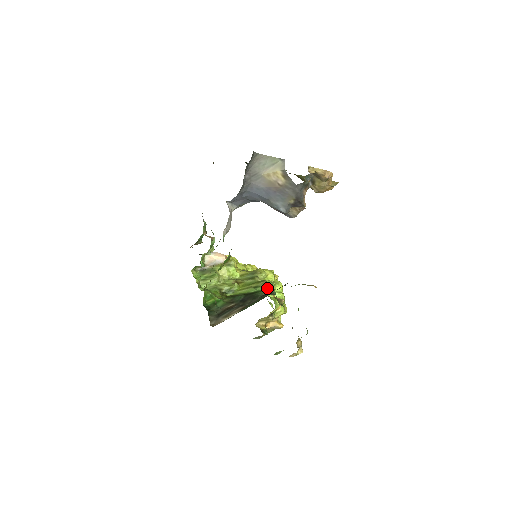
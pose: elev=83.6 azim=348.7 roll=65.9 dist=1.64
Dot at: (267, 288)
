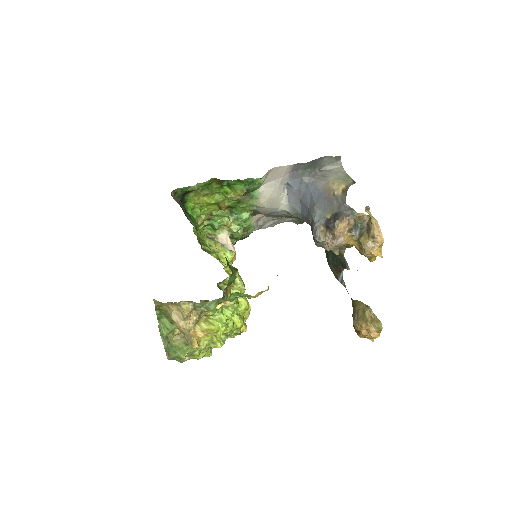
Dot at: (233, 269)
